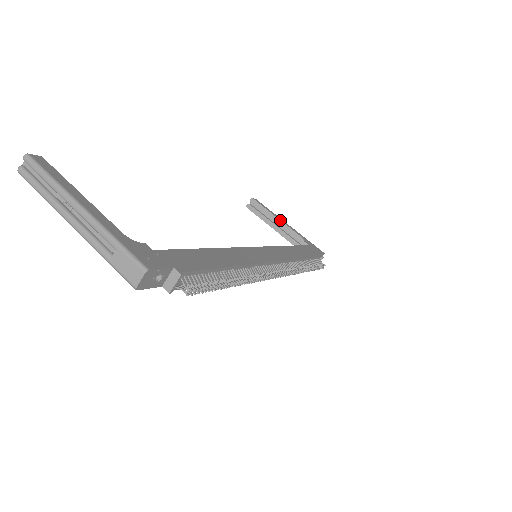
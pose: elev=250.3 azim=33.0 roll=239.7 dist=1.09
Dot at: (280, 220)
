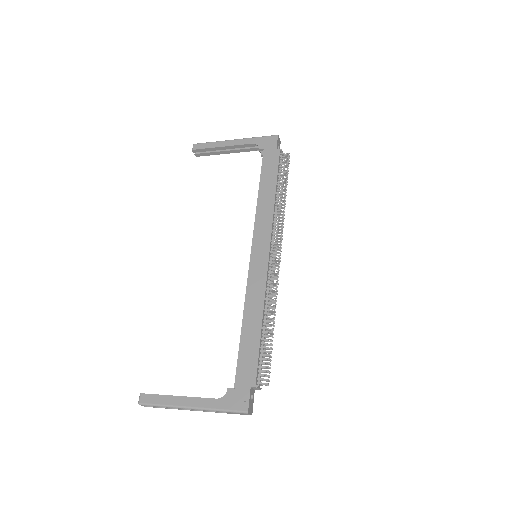
Dot at: (226, 147)
